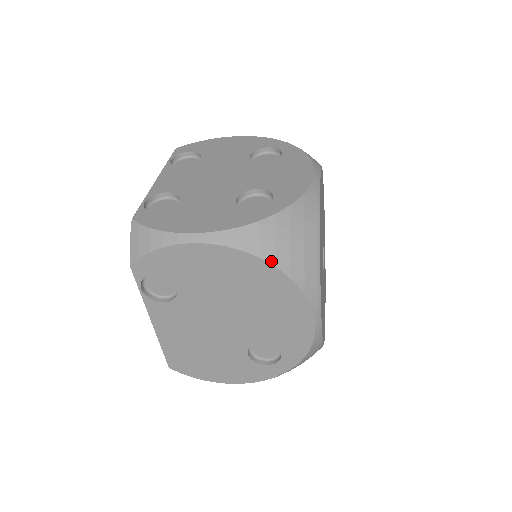
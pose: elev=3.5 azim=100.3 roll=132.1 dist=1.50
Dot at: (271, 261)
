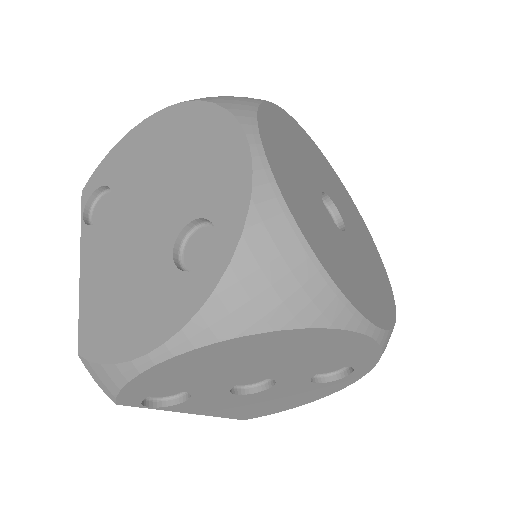
Dot at: (195, 100)
